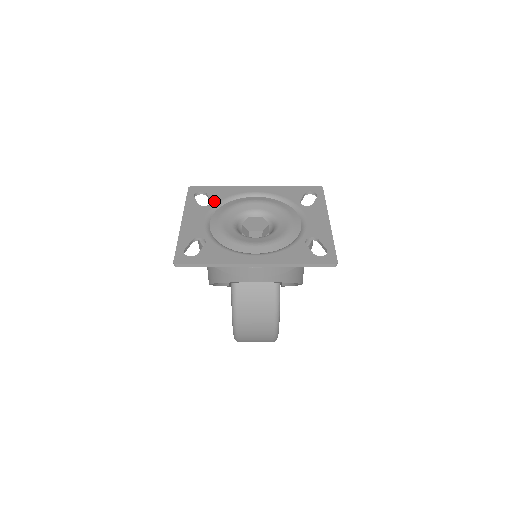
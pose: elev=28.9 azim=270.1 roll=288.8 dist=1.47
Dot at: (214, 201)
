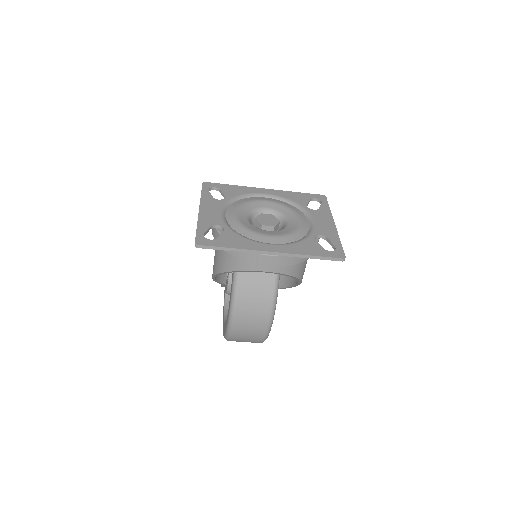
Dot at: (228, 196)
